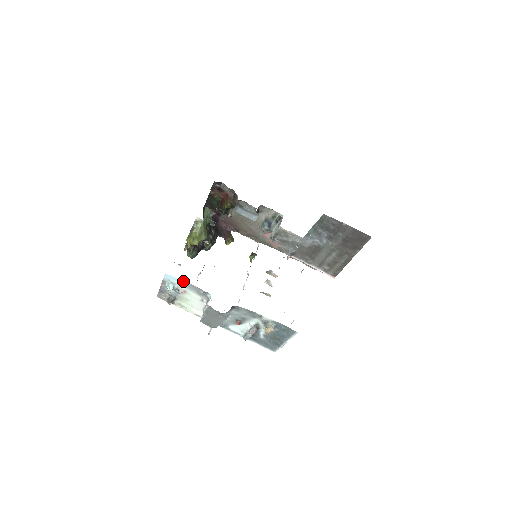
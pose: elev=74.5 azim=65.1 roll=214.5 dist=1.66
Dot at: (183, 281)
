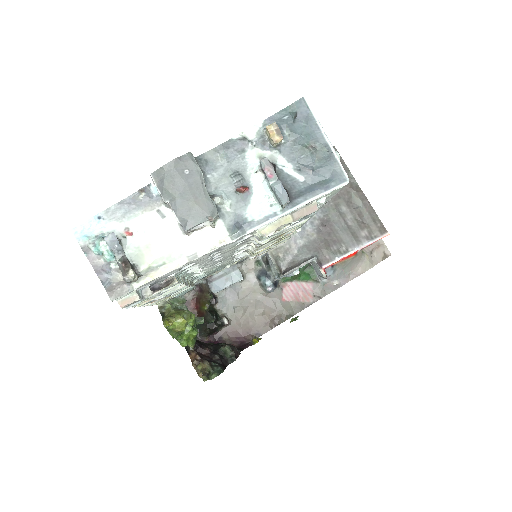
Dot at: (104, 213)
